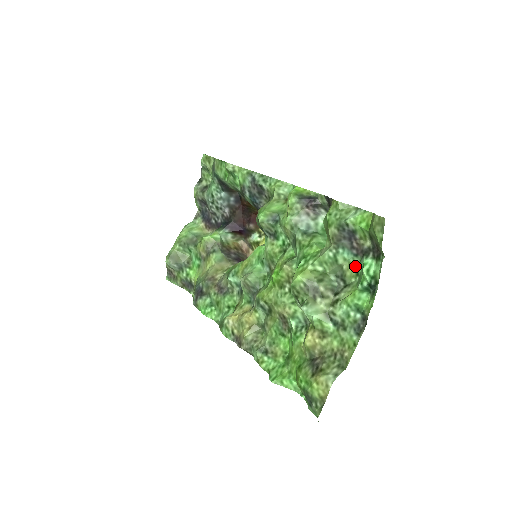
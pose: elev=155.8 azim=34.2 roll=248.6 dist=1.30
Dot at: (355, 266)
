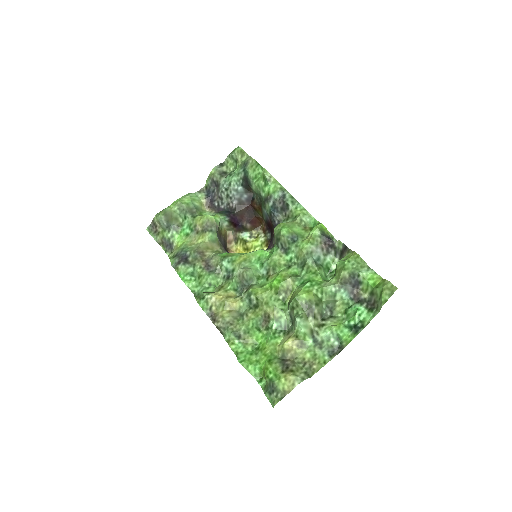
Dot at: (346, 306)
